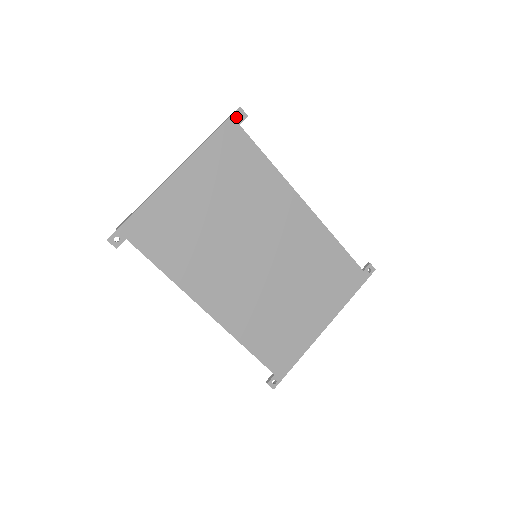
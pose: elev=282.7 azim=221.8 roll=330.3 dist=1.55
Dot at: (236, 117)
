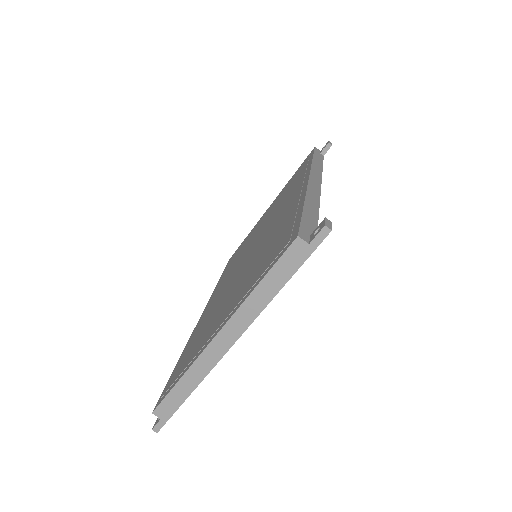
Dot at: (319, 242)
